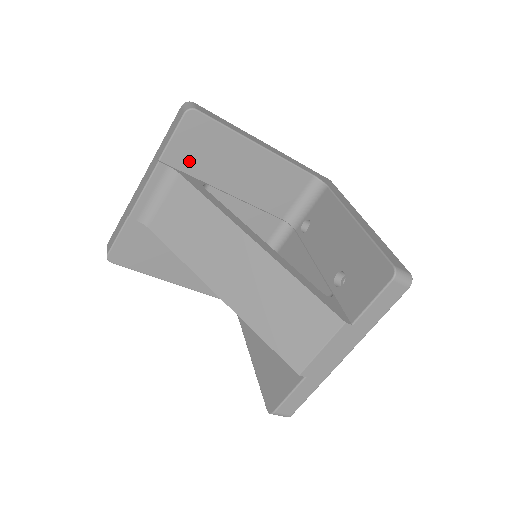
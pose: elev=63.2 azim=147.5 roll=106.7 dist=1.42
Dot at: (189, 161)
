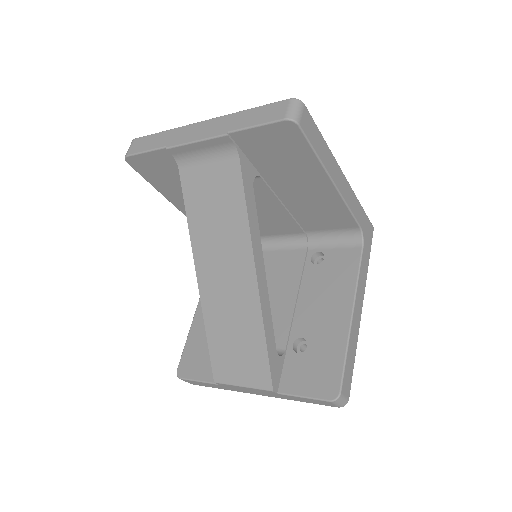
Dot at: (257, 151)
